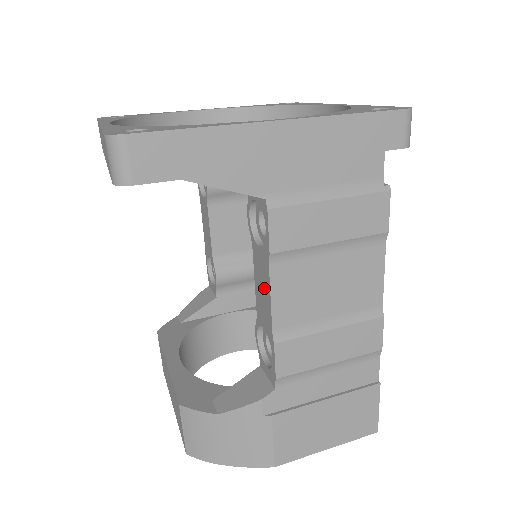
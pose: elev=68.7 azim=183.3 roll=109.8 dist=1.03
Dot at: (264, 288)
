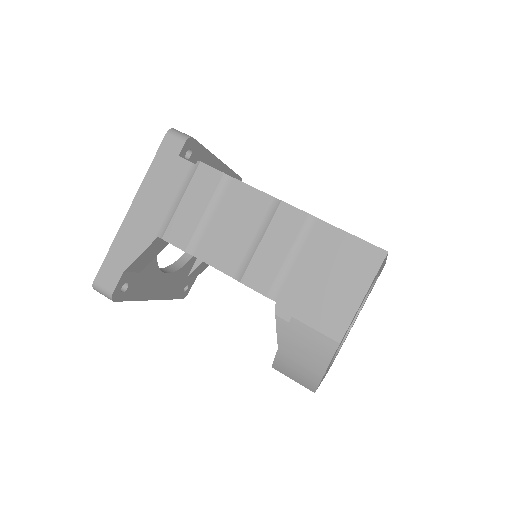
Dot at: occluded
